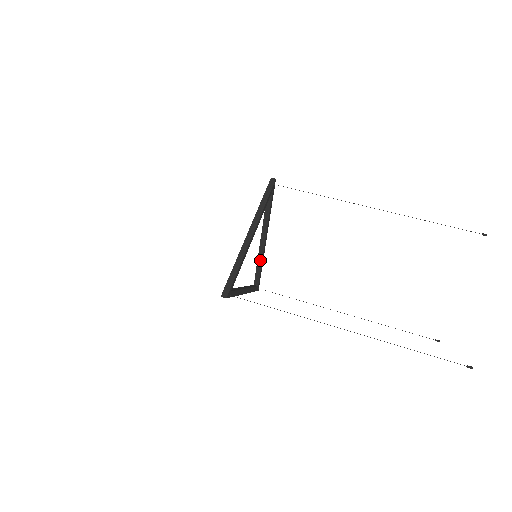
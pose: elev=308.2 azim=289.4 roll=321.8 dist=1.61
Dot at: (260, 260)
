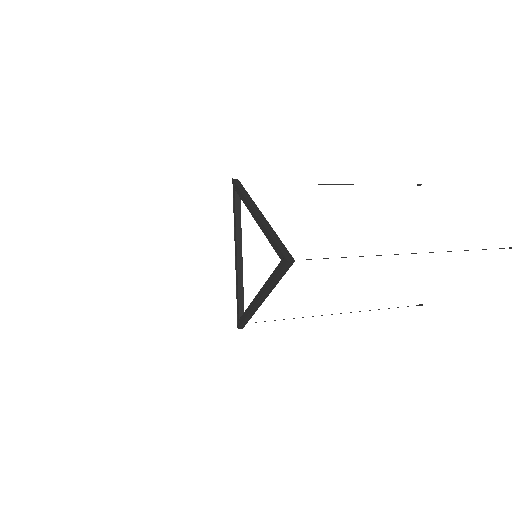
Dot at: (241, 282)
